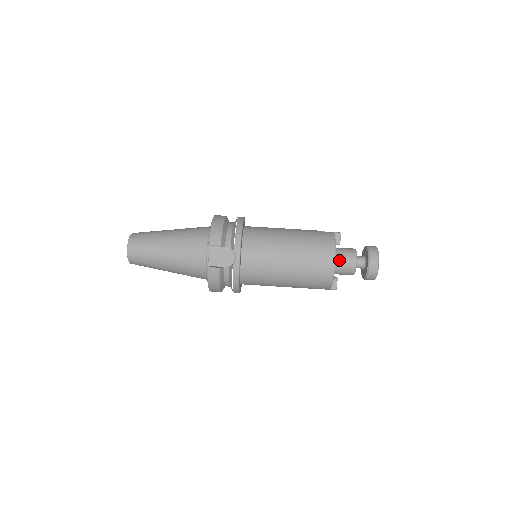
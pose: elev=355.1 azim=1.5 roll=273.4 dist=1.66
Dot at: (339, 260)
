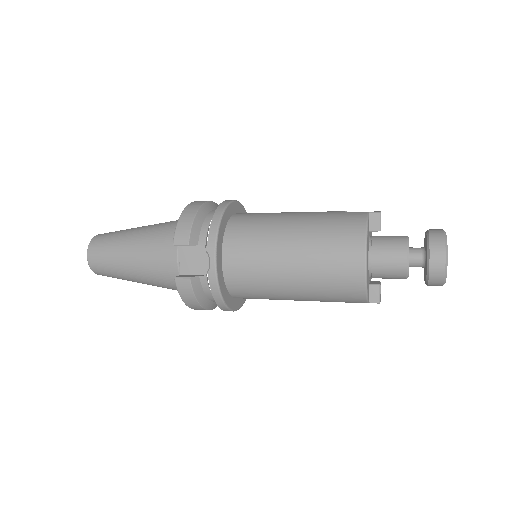
Dot at: (378, 256)
